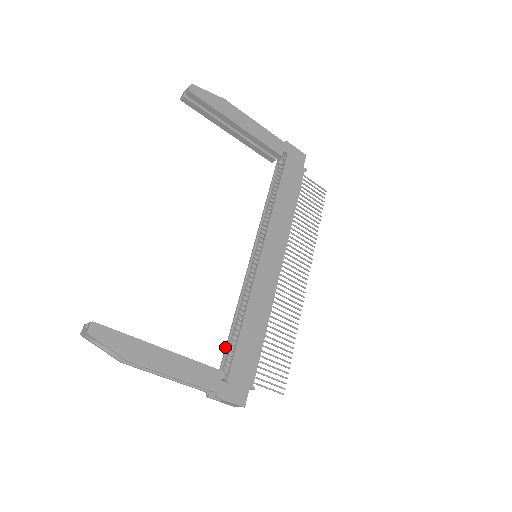
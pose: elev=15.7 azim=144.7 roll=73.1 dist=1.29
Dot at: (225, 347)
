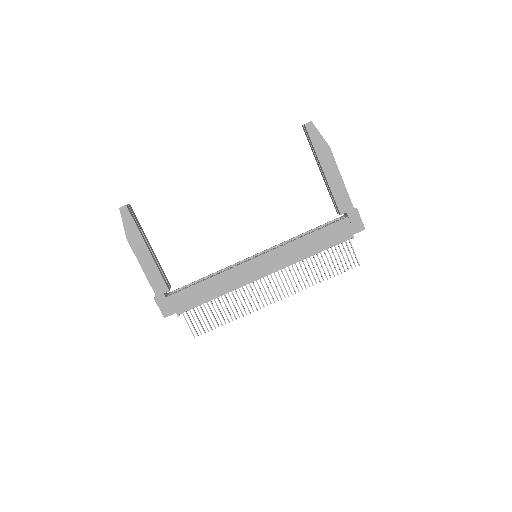
Dot at: (190, 283)
